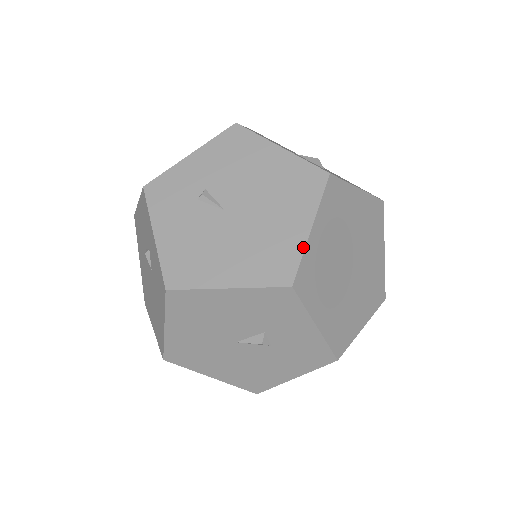
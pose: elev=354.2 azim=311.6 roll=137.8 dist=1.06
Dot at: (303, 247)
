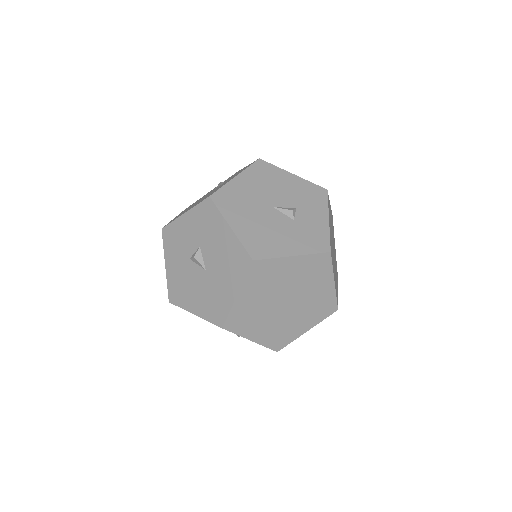
Dot at: occluded
